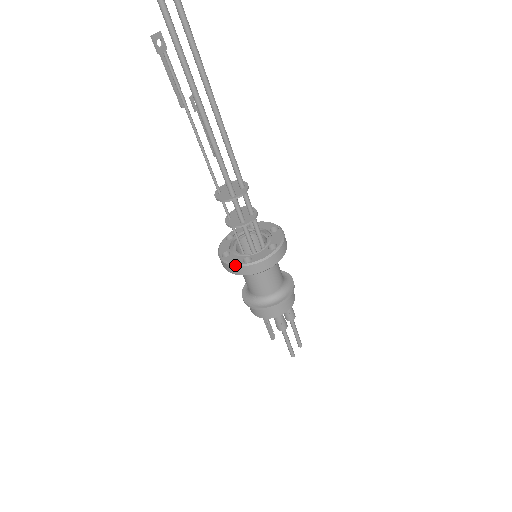
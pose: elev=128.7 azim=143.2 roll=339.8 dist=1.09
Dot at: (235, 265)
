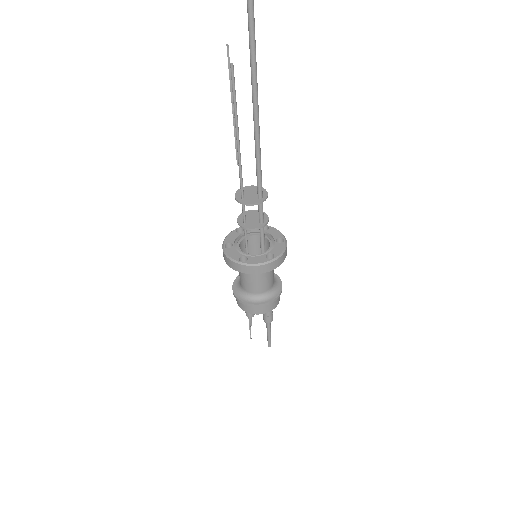
Dot at: (263, 264)
